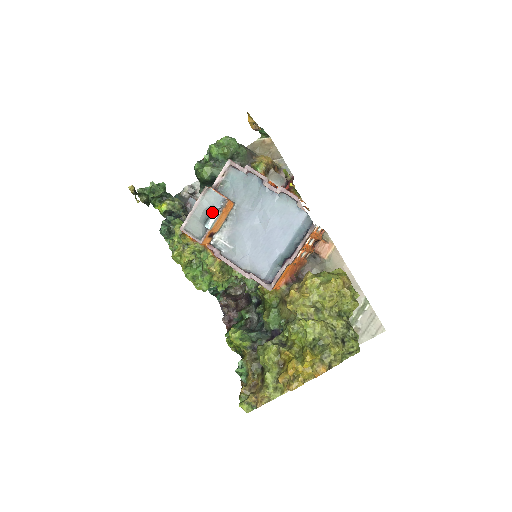
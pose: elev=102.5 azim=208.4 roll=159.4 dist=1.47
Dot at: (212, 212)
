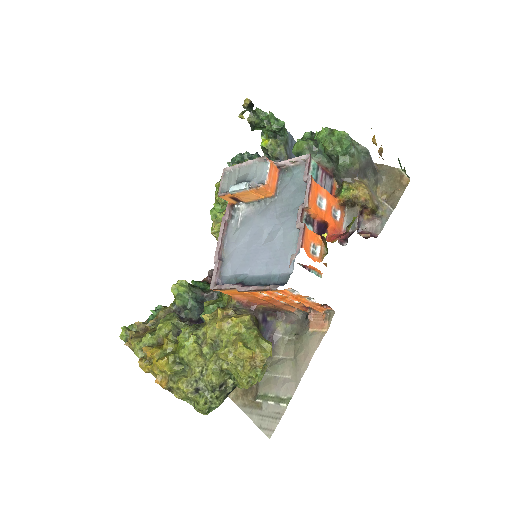
Dot at: (245, 181)
